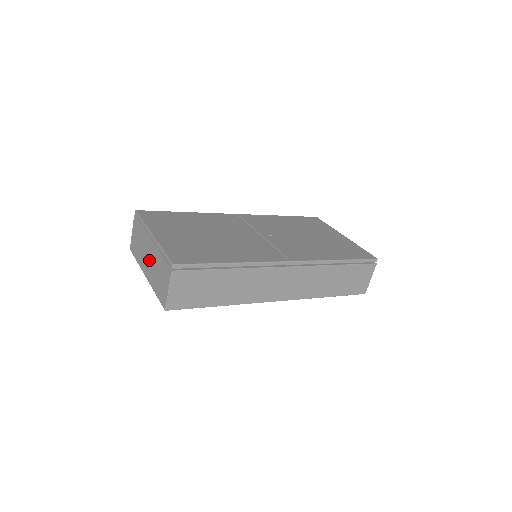
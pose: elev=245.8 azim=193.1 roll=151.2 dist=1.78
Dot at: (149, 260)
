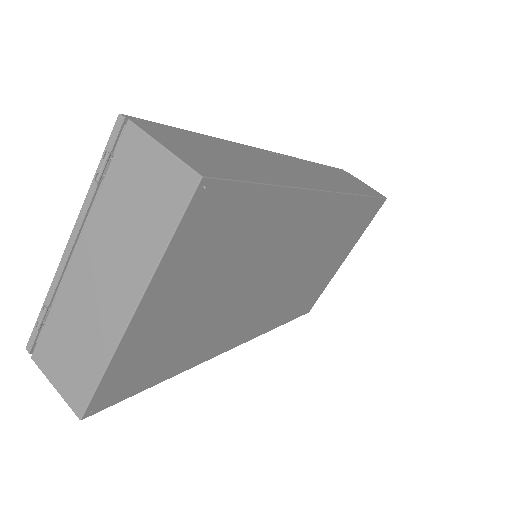
Dot at: (104, 274)
